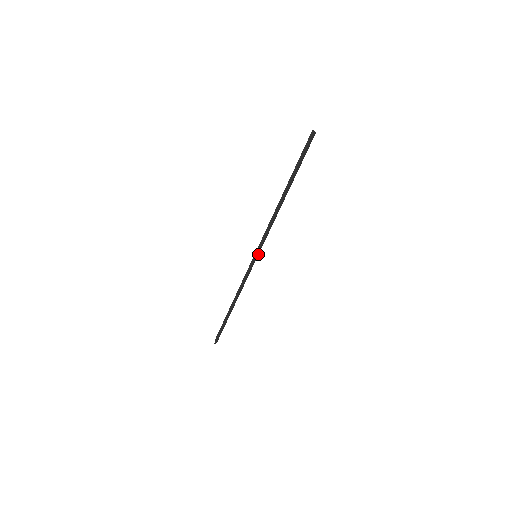
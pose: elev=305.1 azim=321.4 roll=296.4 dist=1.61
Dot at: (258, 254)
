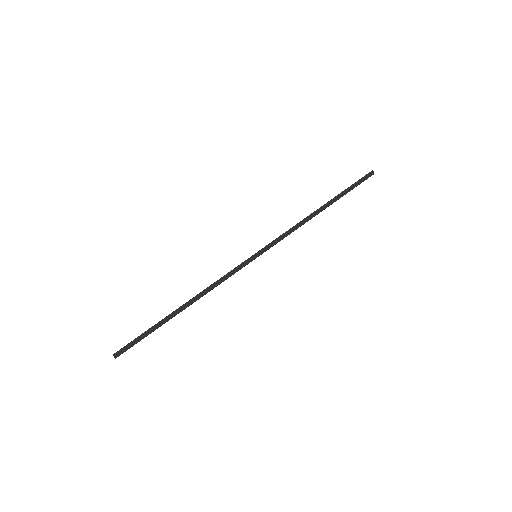
Dot at: occluded
